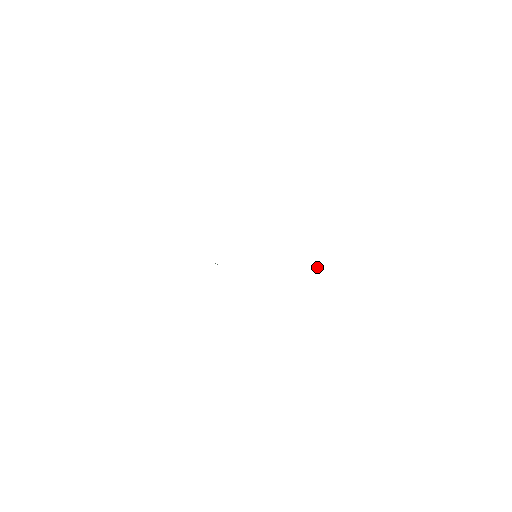
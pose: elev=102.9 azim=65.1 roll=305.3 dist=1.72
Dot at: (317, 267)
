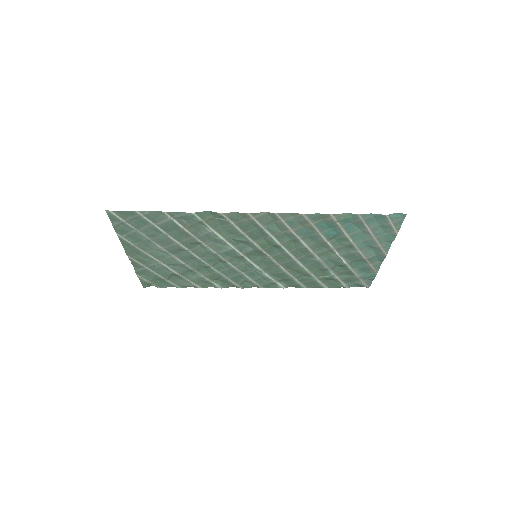
Dot at: (321, 277)
